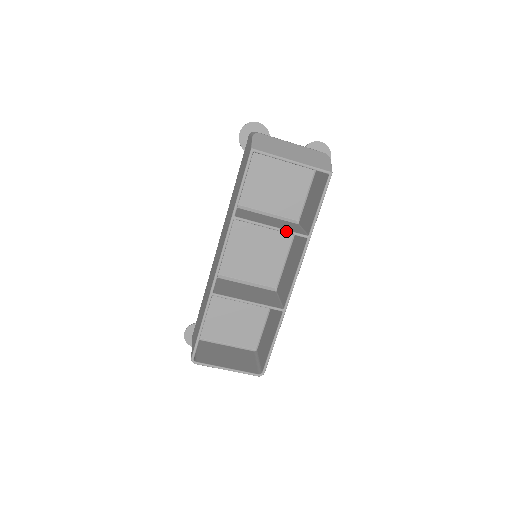
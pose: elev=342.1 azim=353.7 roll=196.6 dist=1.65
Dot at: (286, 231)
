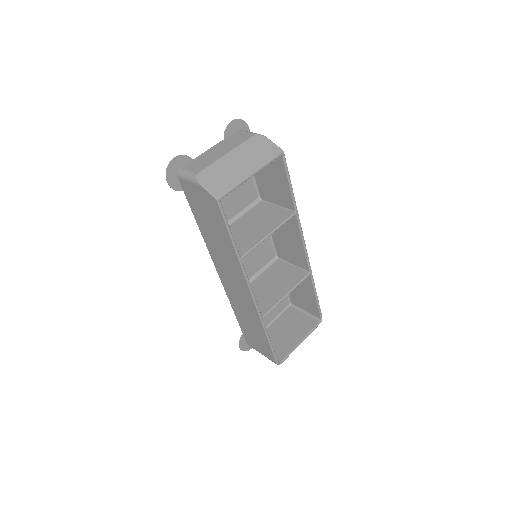
Dot at: (280, 226)
